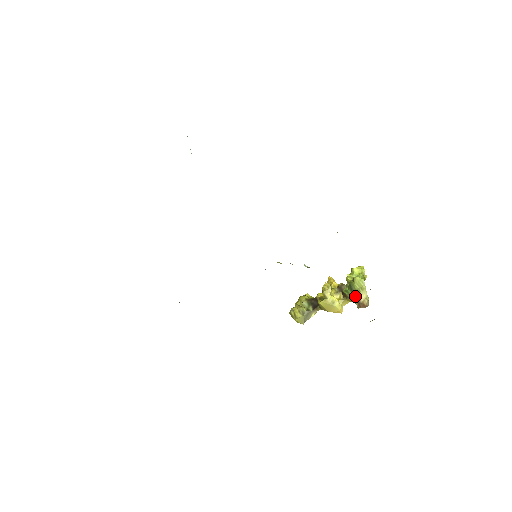
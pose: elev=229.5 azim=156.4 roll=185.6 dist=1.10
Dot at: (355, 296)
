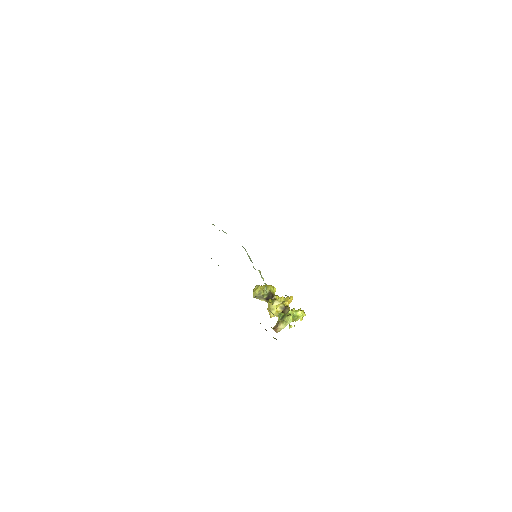
Dot at: (279, 322)
